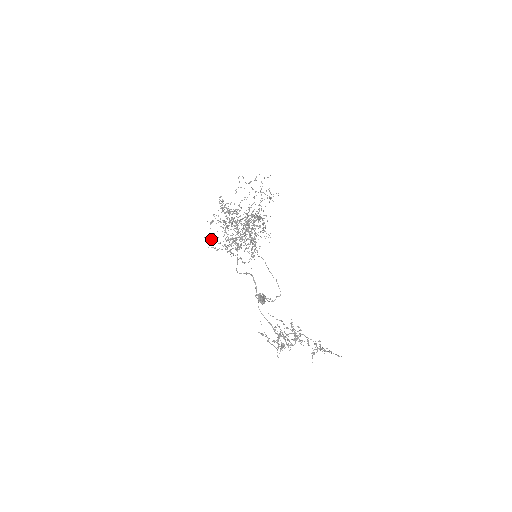
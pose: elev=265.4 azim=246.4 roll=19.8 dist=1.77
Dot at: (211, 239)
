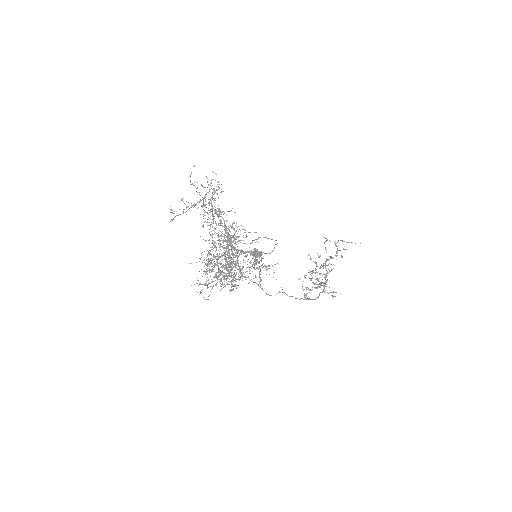
Dot at: occluded
